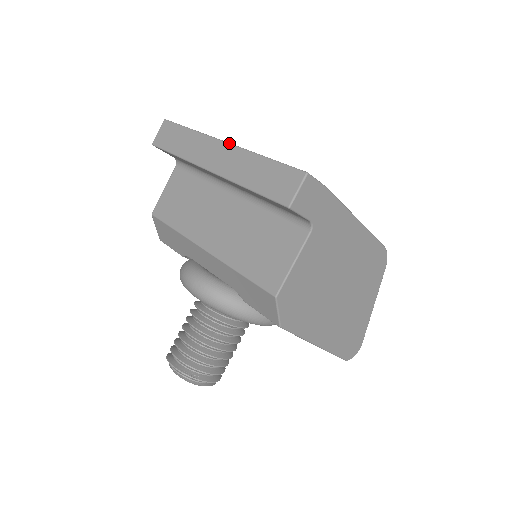
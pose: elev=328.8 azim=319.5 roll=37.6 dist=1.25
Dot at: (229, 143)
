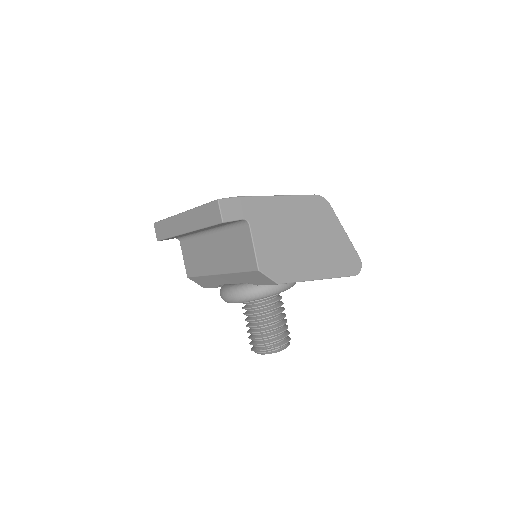
Dot at: (184, 212)
